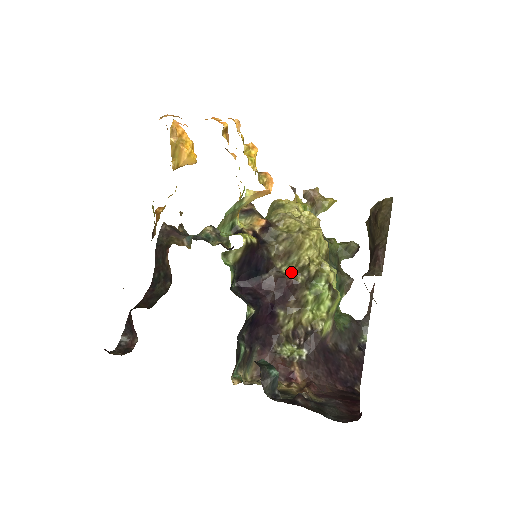
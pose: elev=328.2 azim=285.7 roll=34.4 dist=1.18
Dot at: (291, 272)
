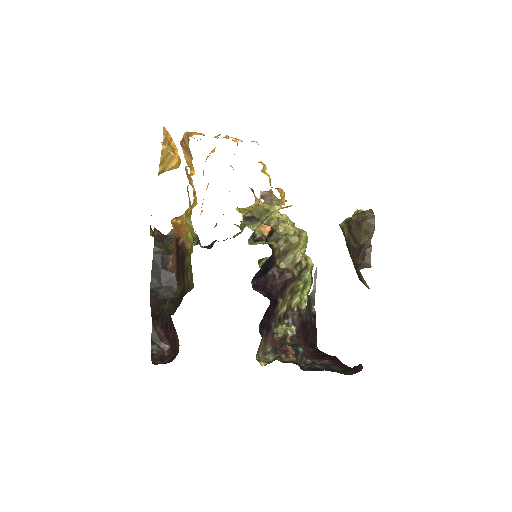
Dot at: (288, 267)
